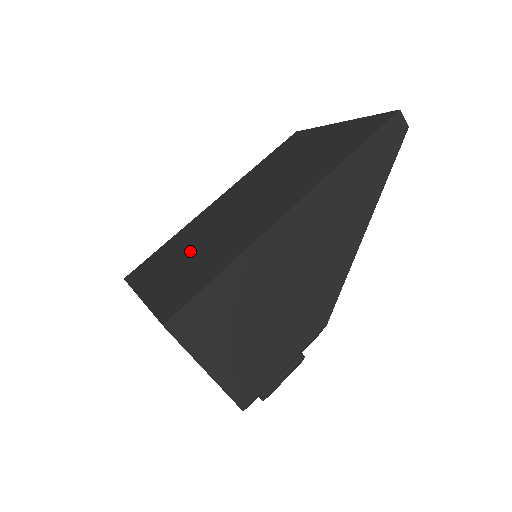
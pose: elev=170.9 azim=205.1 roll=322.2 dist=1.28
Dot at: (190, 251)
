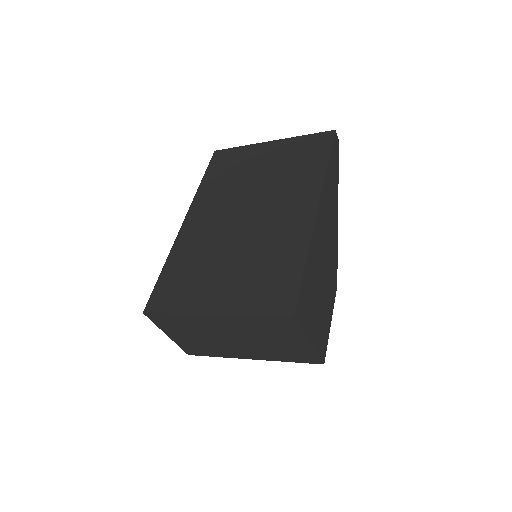
Dot at: (226, 264)
